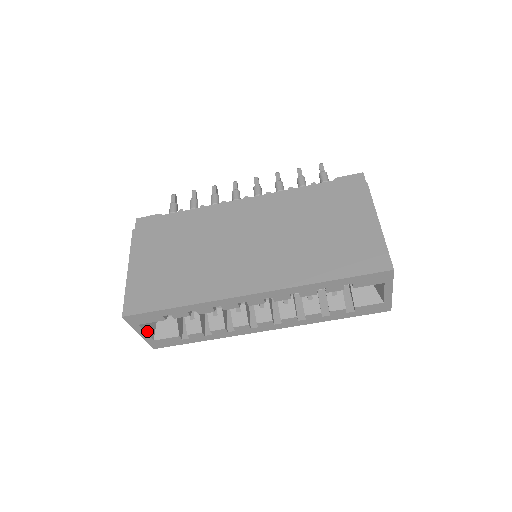
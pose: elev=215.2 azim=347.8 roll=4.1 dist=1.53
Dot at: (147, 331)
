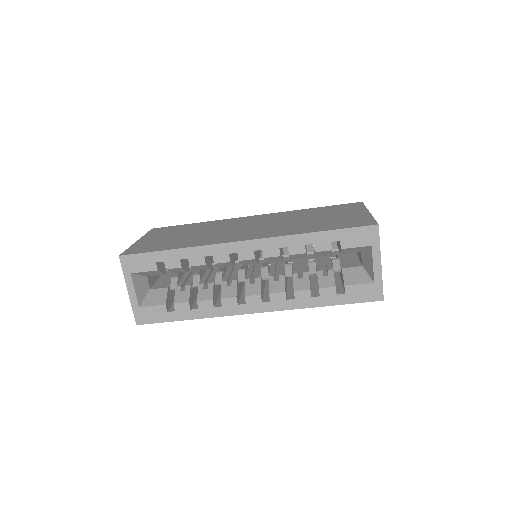
Dot at: (136, 290)
